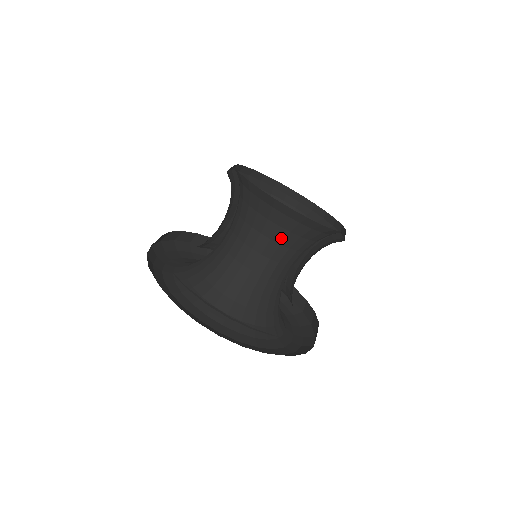
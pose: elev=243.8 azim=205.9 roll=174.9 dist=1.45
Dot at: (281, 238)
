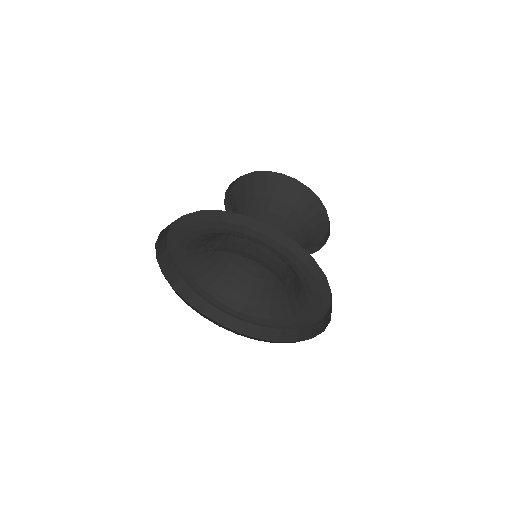
Dot at: (299, 227)
